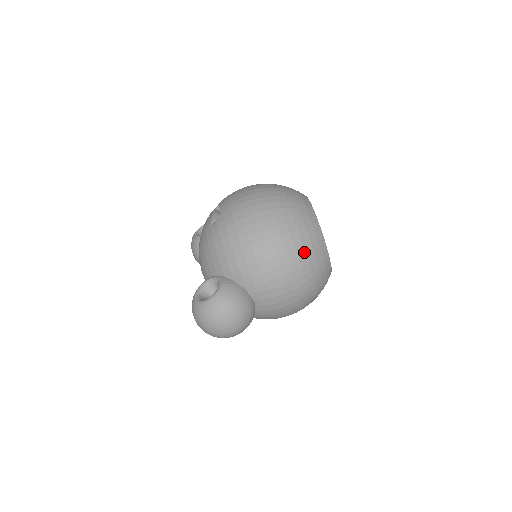
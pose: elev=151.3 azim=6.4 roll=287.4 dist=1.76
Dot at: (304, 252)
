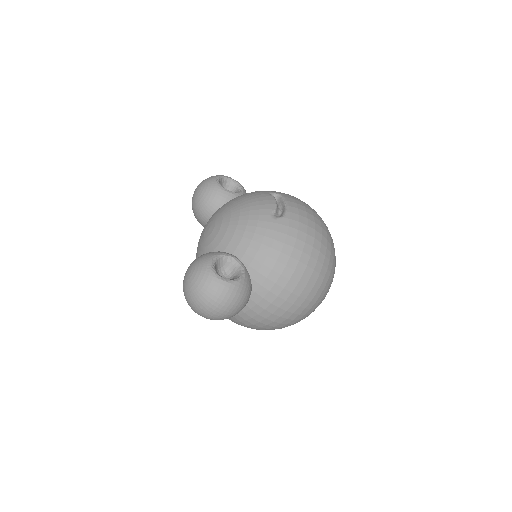
Dot at: (312, 306)
